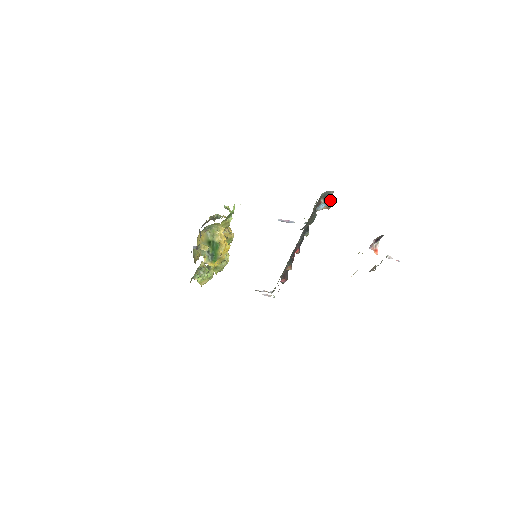
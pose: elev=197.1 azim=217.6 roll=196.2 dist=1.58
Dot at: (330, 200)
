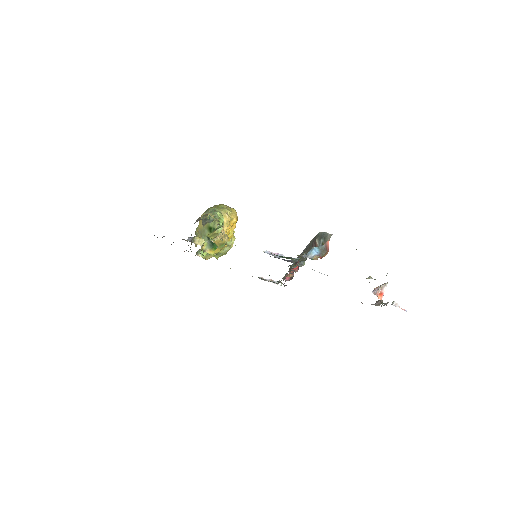
Dot at: (325, 246)
